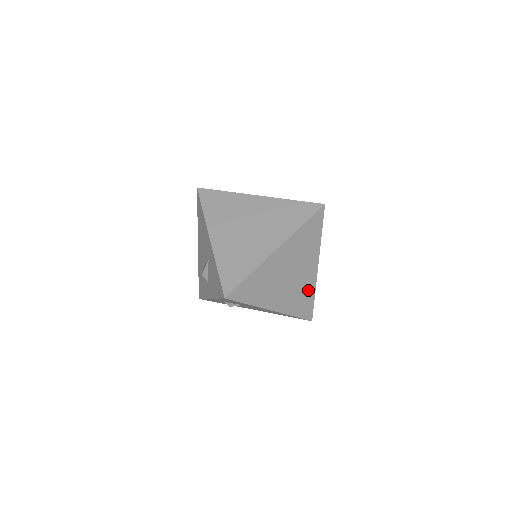
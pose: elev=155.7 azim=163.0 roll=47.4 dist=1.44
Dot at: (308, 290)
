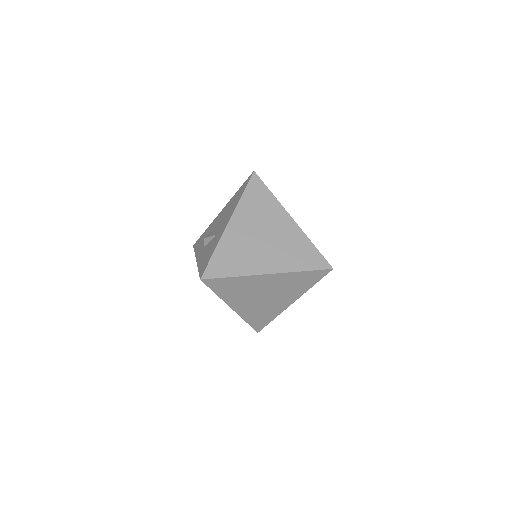
Dot at: (271, 313)
